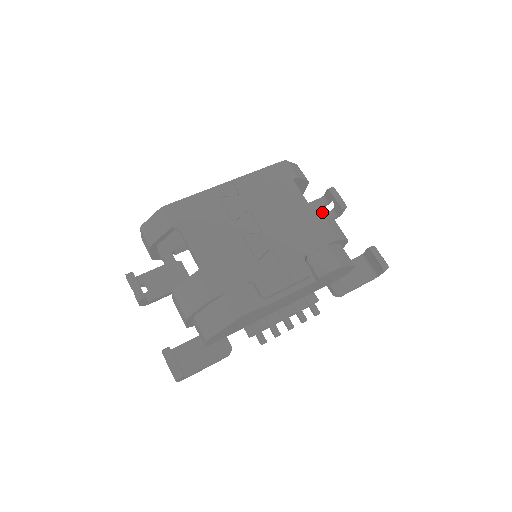
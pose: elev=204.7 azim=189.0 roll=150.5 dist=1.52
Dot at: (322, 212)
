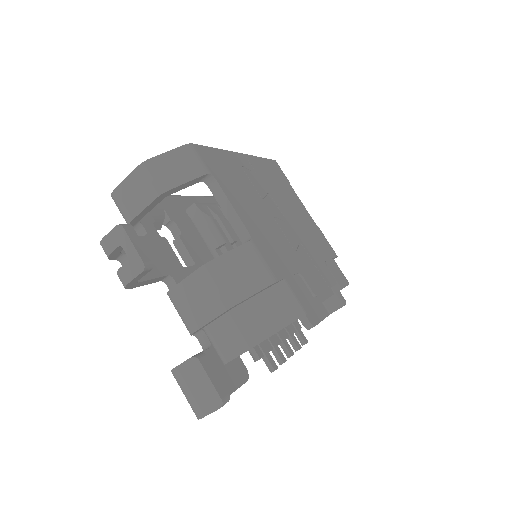
Dot at: occluded
